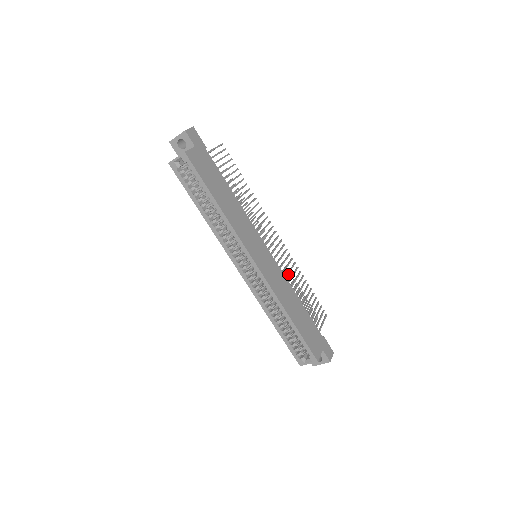
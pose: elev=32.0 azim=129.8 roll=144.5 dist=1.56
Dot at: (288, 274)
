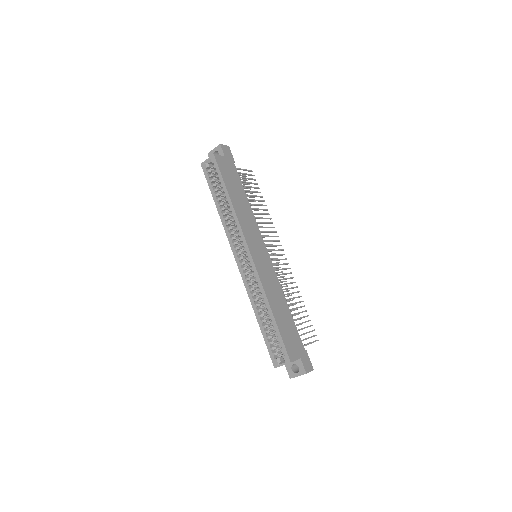
Dot at: (284, 284)
